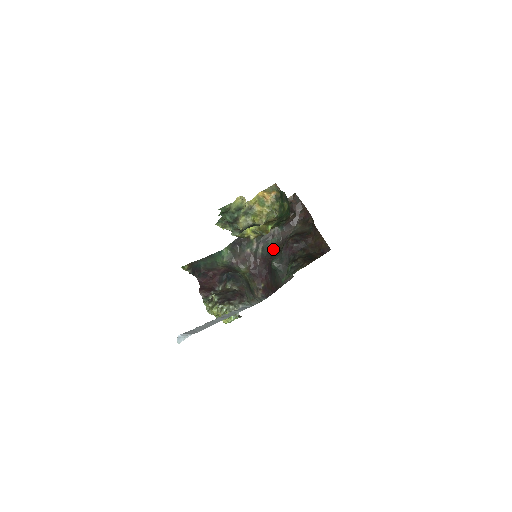
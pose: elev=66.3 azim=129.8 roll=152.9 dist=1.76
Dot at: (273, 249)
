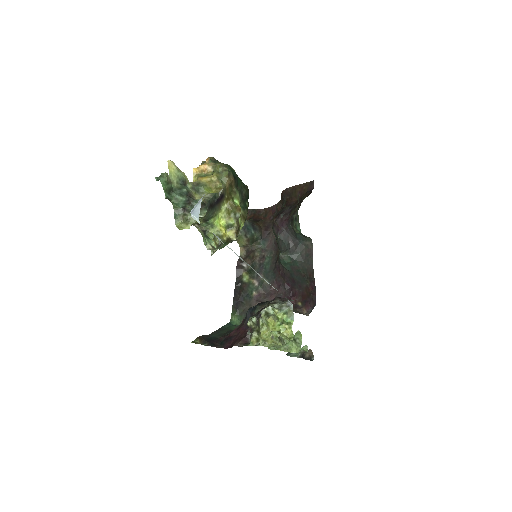
Dot at: (274, 265)
